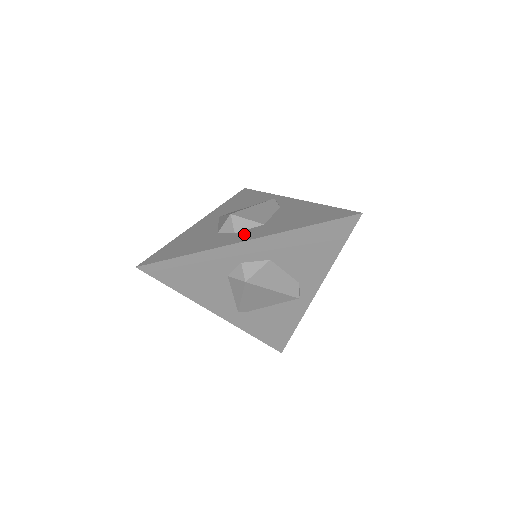
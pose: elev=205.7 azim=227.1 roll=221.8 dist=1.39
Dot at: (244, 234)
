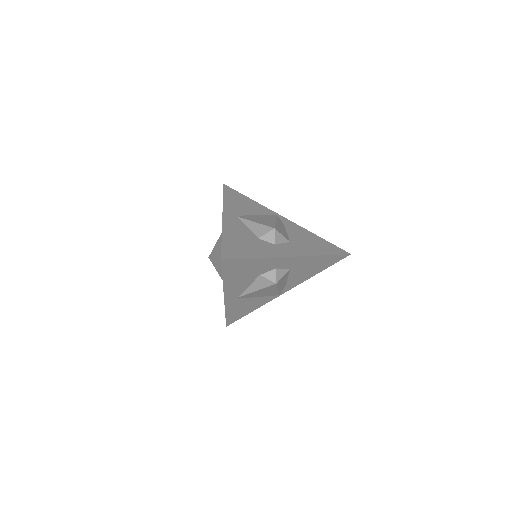
Dot at: (285, 248)
